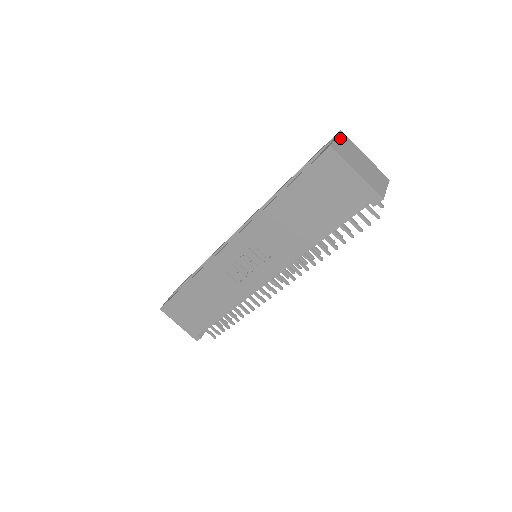
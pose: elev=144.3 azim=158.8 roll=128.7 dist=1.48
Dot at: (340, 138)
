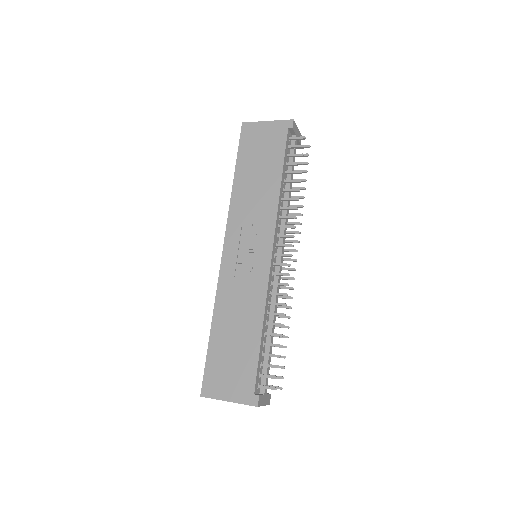
Dot at: occluded
